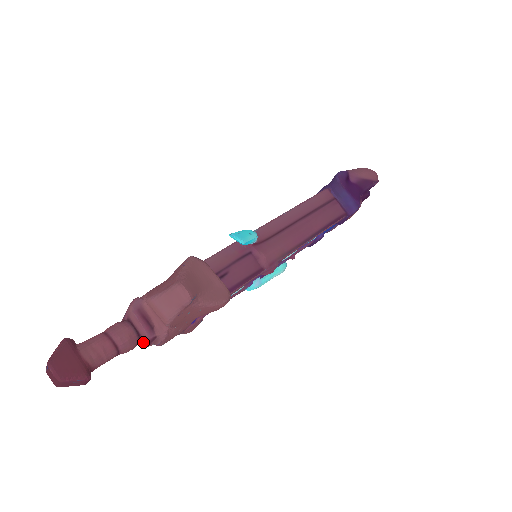
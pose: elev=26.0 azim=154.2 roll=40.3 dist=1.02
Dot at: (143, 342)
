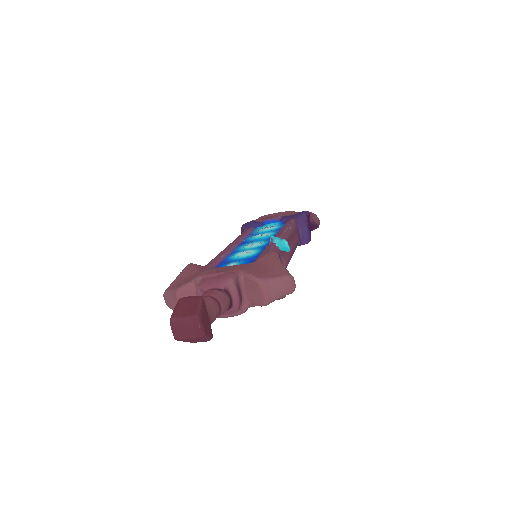
Dot at: (225, 312)
